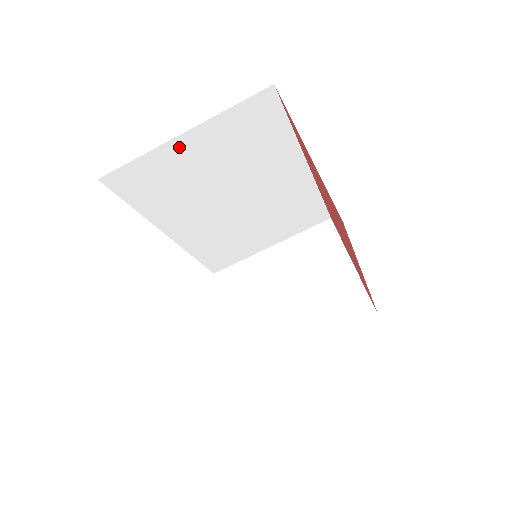
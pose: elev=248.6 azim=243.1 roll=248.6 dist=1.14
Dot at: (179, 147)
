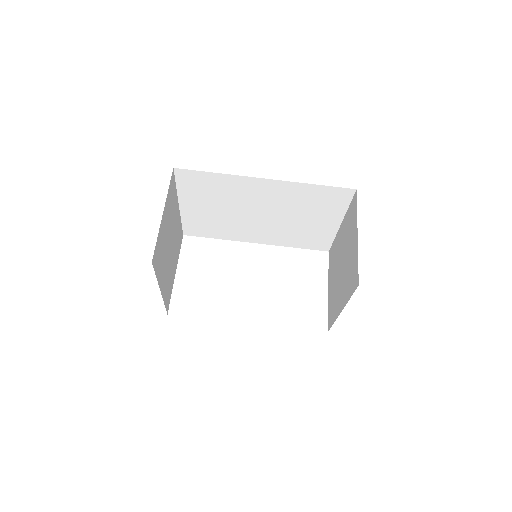
Dot at: (187, 210)
